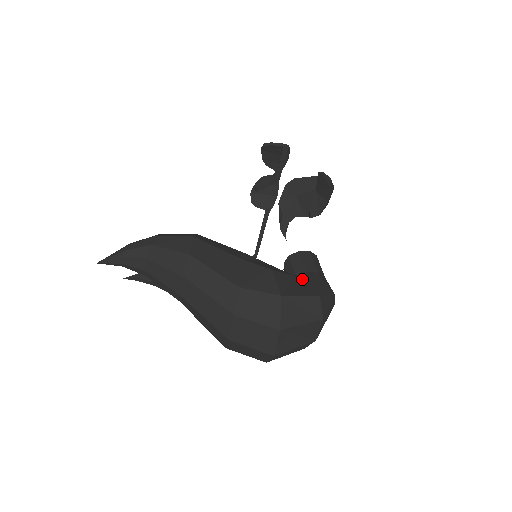
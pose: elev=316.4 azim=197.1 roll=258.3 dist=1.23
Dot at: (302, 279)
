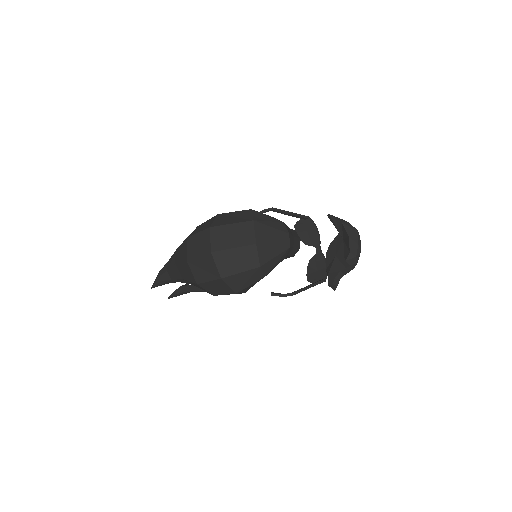
Dot at: occluded
